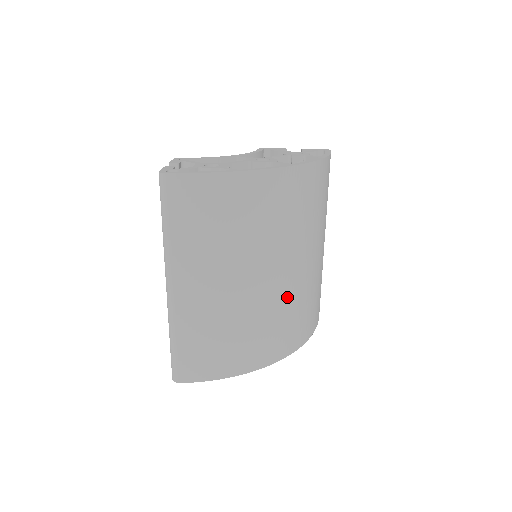
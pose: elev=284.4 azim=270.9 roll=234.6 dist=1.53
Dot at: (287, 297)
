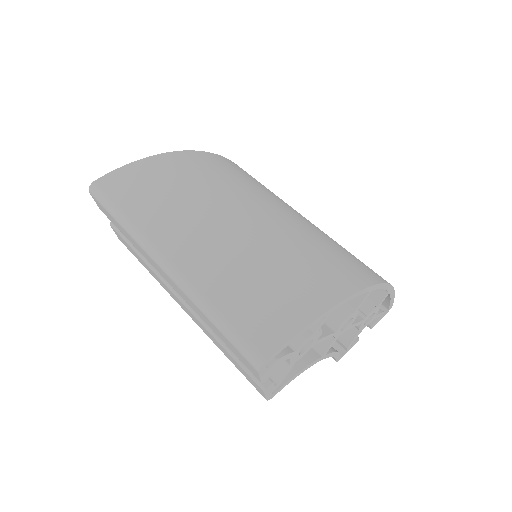
Dot at: (305, 231)
